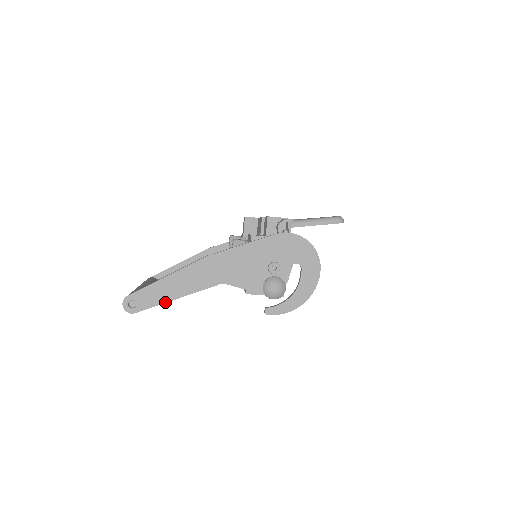
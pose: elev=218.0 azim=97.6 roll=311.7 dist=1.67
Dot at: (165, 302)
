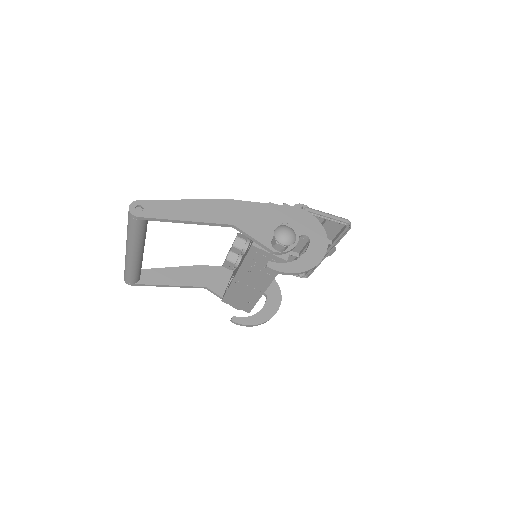
Dot at: (172, 219)
